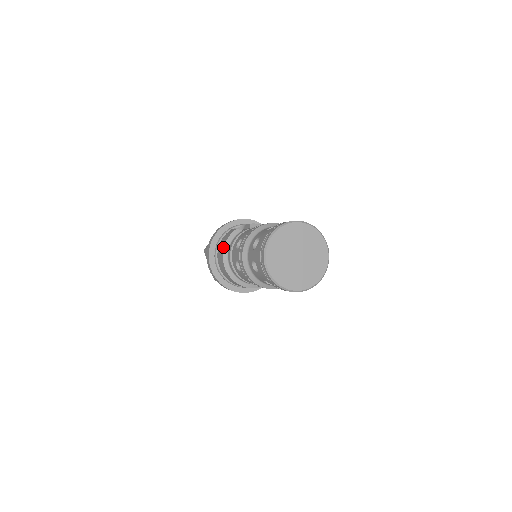
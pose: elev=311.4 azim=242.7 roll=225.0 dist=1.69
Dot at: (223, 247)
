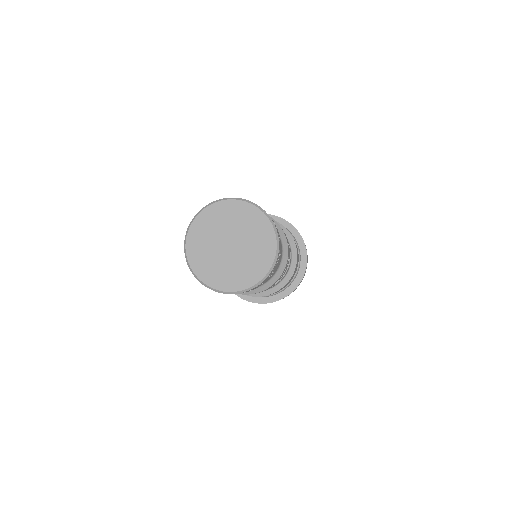
Dot at: occluded
